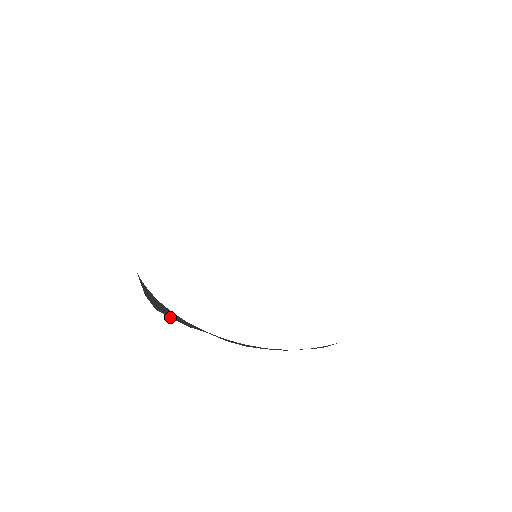
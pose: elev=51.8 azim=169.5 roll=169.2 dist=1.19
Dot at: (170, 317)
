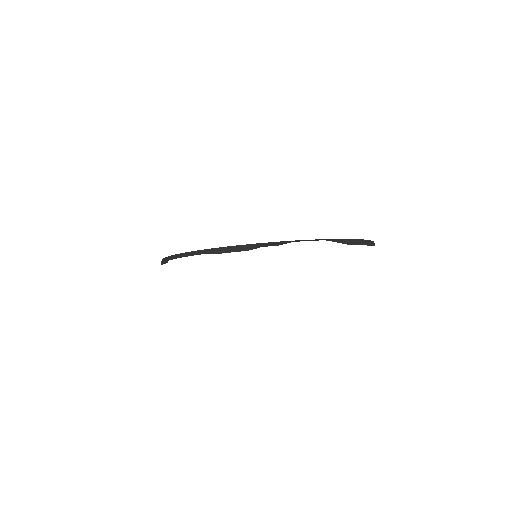
Dot at: occluded
